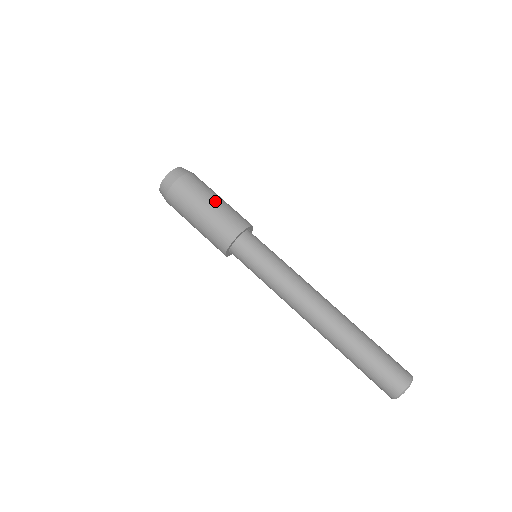
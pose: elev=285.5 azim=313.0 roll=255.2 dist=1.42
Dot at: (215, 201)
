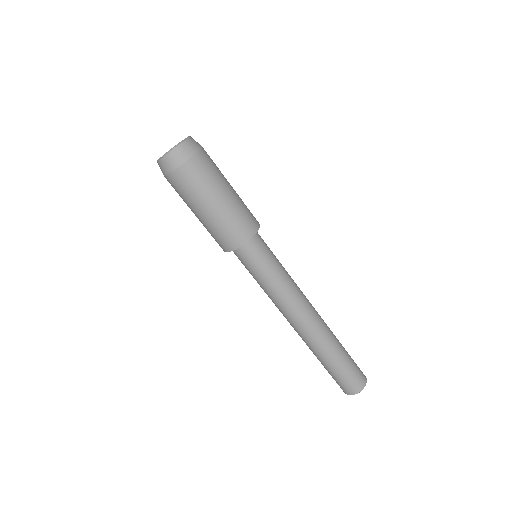
Dot at: (232, 189)
